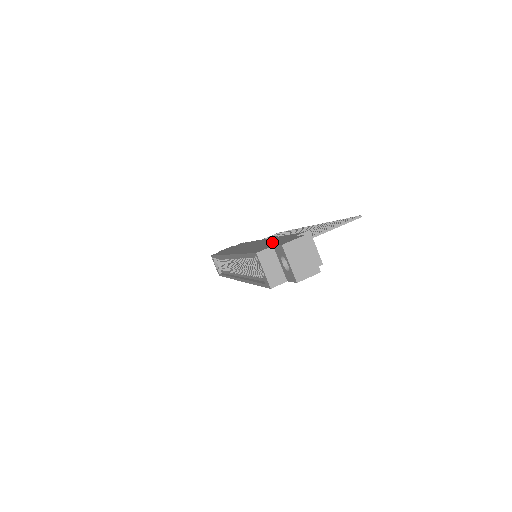
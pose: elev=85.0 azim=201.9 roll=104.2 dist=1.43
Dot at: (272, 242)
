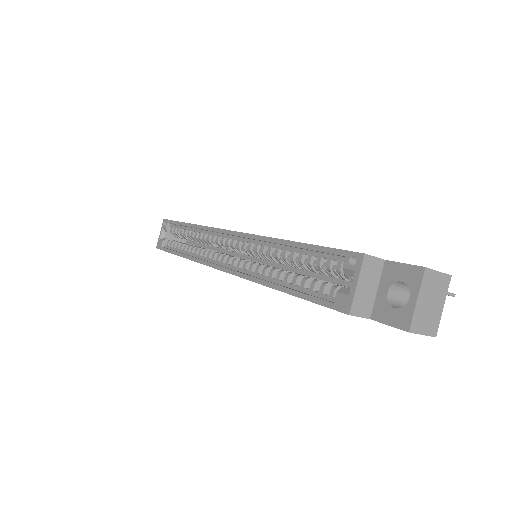
Dot at: occluded
